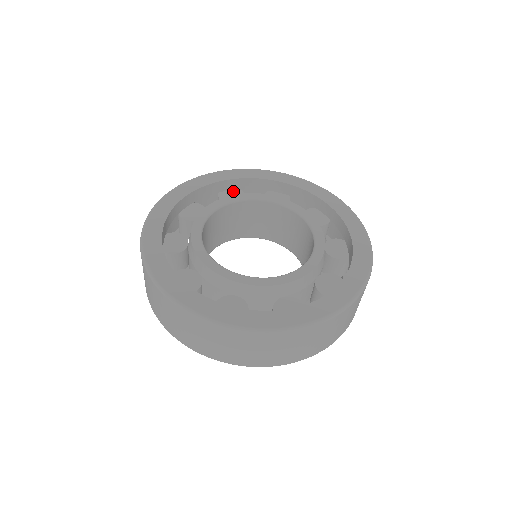
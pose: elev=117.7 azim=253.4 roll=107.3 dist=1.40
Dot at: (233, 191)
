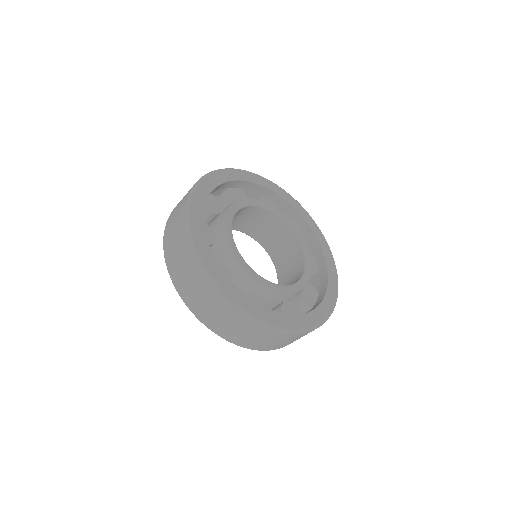
Dot at: (272, 203)
